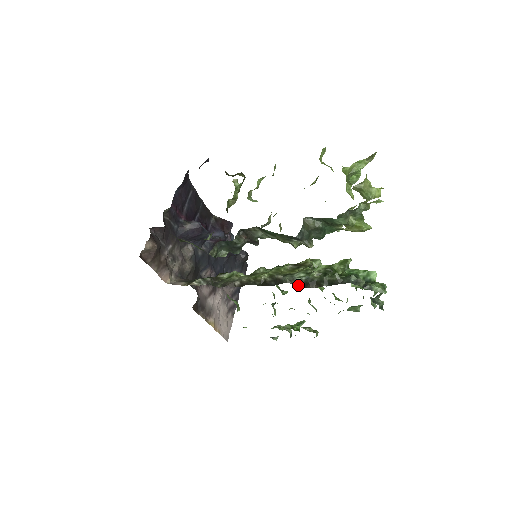
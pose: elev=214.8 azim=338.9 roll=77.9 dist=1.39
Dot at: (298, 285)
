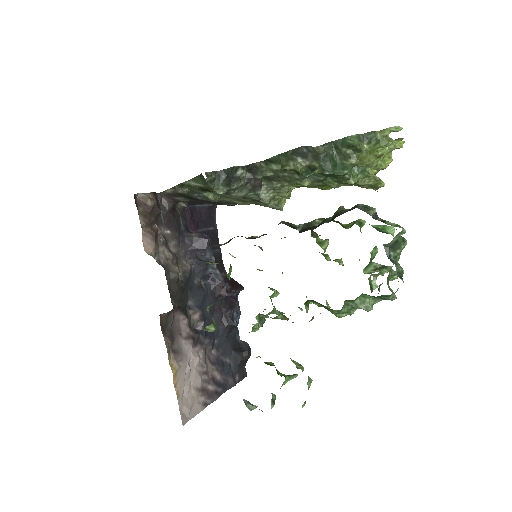
Dot at: (293, 228)
